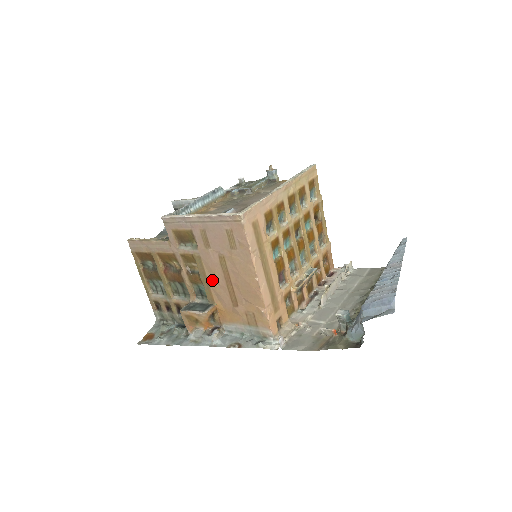
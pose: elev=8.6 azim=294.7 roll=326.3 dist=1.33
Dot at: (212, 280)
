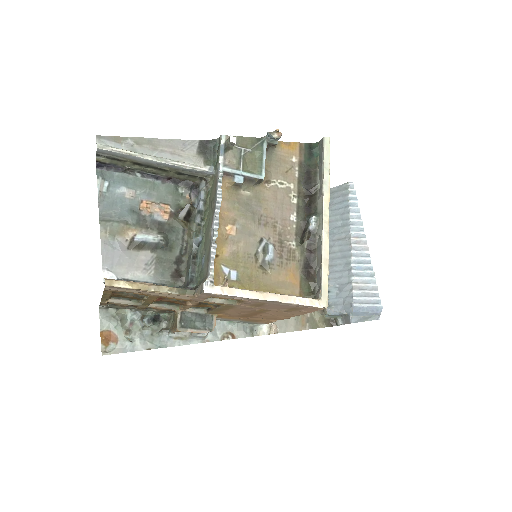
Dot at: (231, 311)
